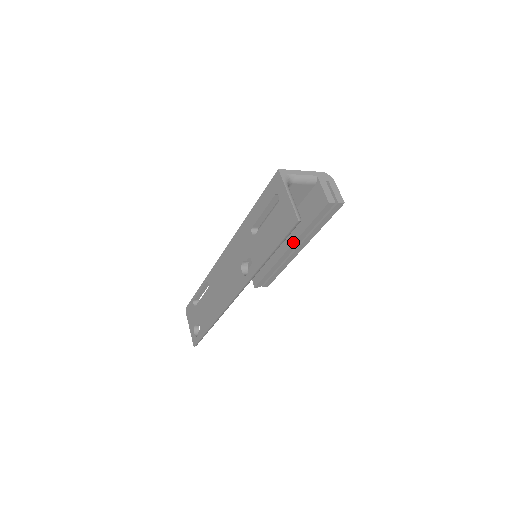
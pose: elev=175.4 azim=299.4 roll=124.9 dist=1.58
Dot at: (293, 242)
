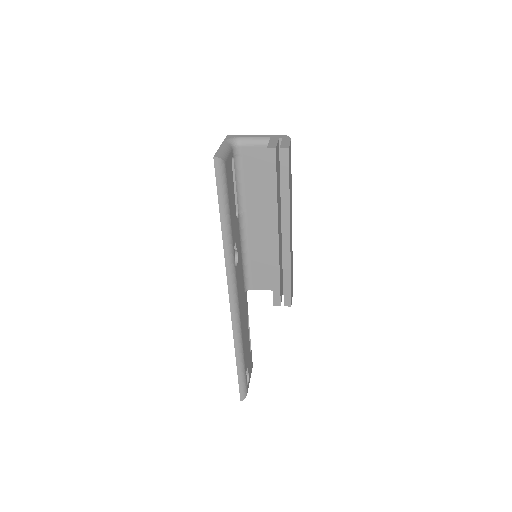
Dot at: occluded
